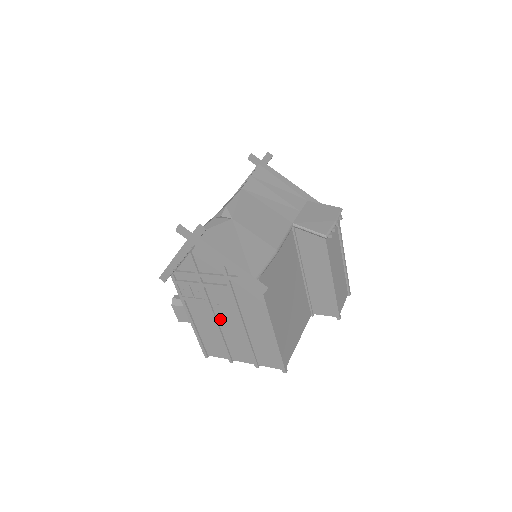
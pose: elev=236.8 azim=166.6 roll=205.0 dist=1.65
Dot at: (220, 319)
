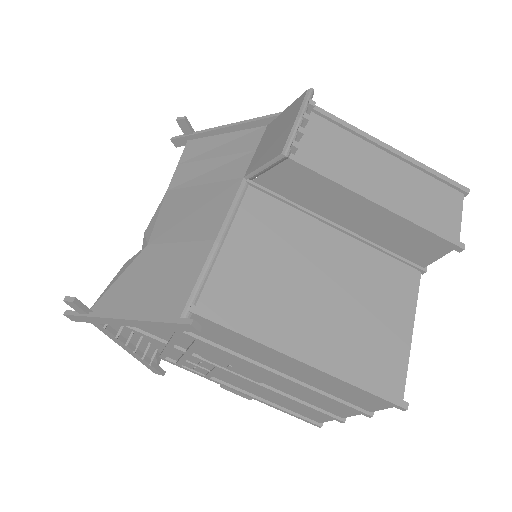
Dot at: (257, 380)
